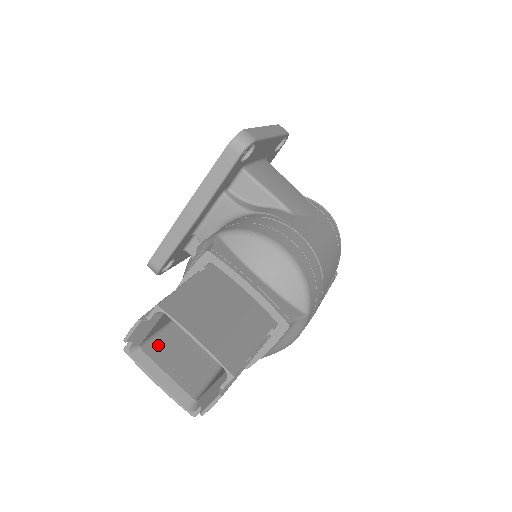
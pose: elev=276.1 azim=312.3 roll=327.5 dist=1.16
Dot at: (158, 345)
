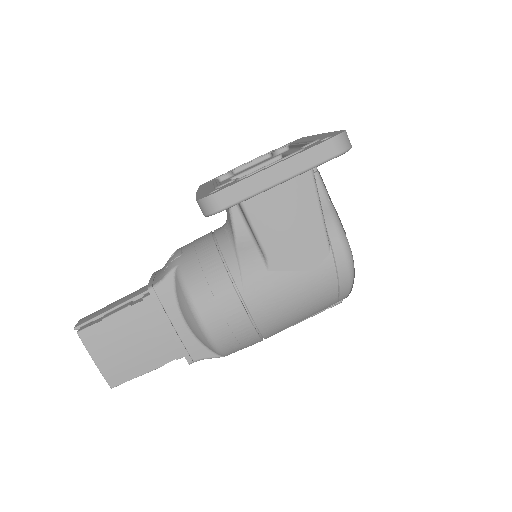
Dot at: occluded
